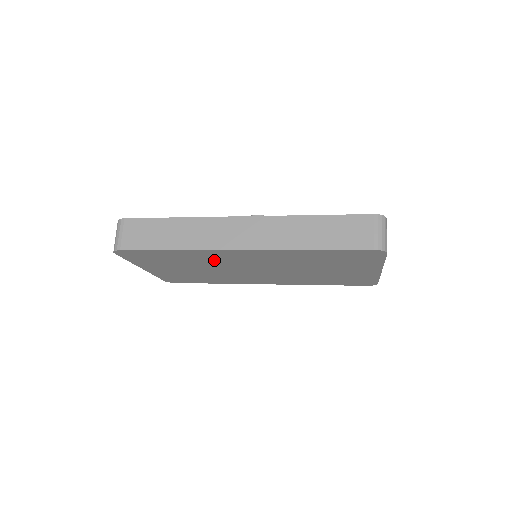
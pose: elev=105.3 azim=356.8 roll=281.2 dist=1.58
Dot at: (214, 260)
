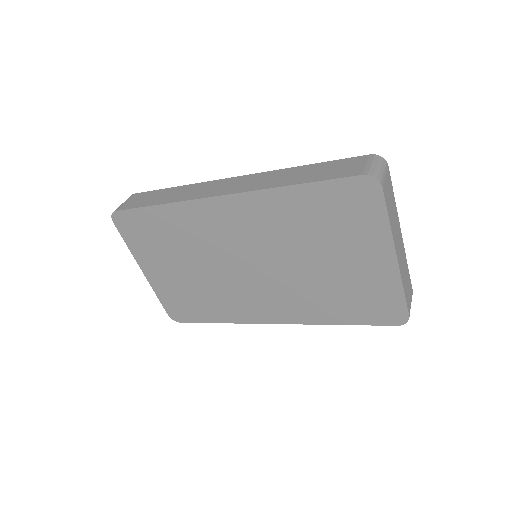
Dot at: (203, 235)
